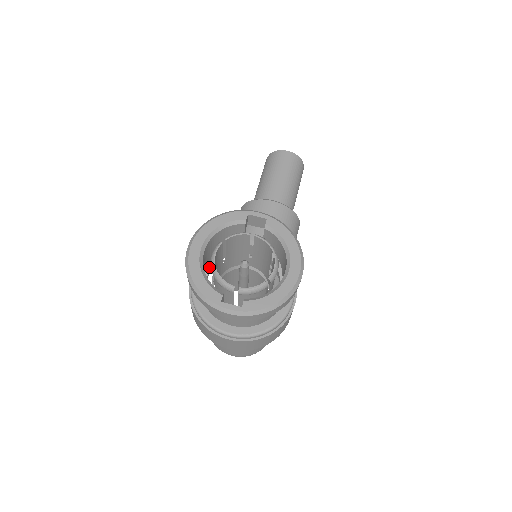
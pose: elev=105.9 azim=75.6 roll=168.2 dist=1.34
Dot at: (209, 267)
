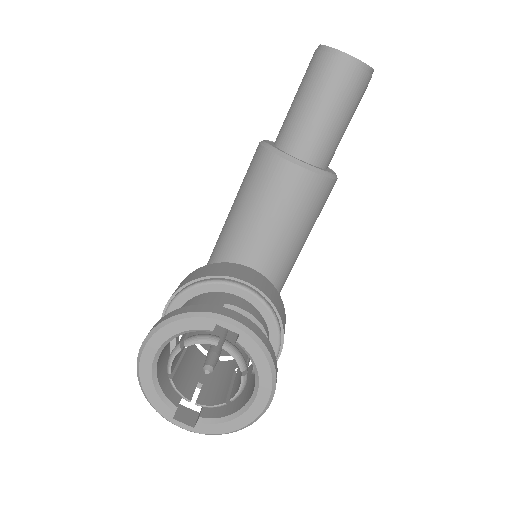
Dot at: occluded
